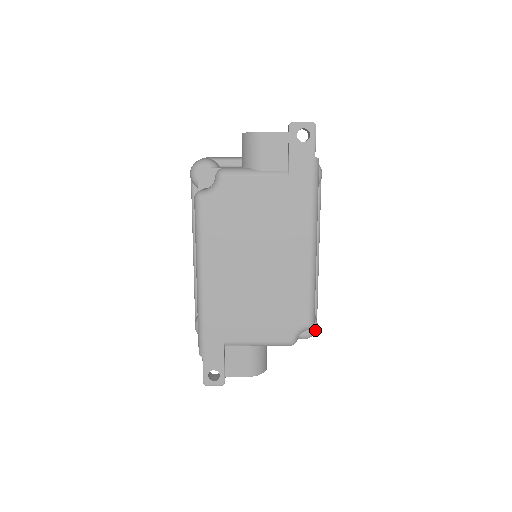
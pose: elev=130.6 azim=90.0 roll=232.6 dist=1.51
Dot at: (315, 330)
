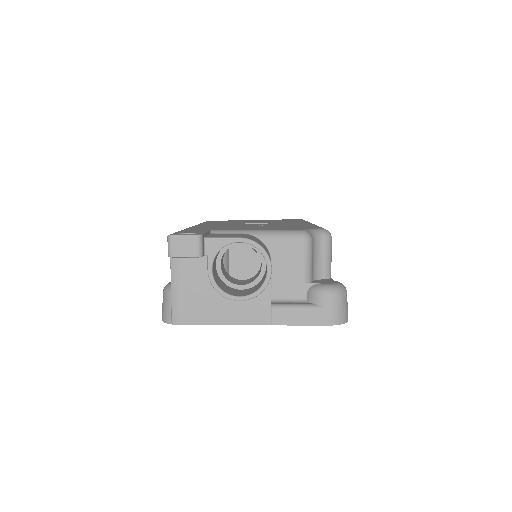
Dot at: (343, 286)
